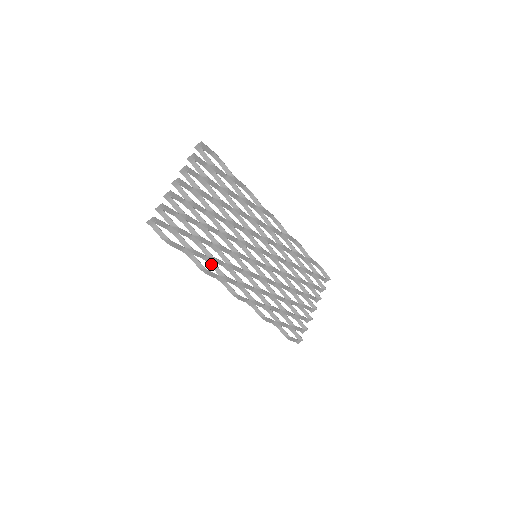
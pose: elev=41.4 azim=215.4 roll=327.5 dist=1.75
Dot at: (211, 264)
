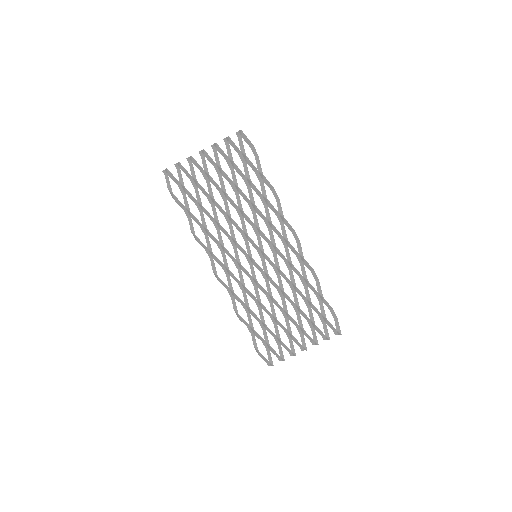
Dot at: (206, 235)
